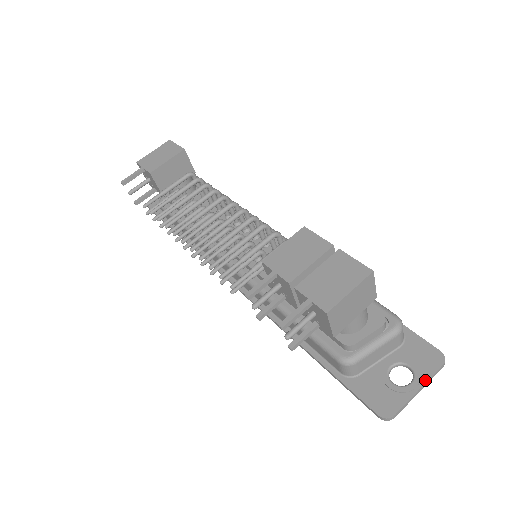
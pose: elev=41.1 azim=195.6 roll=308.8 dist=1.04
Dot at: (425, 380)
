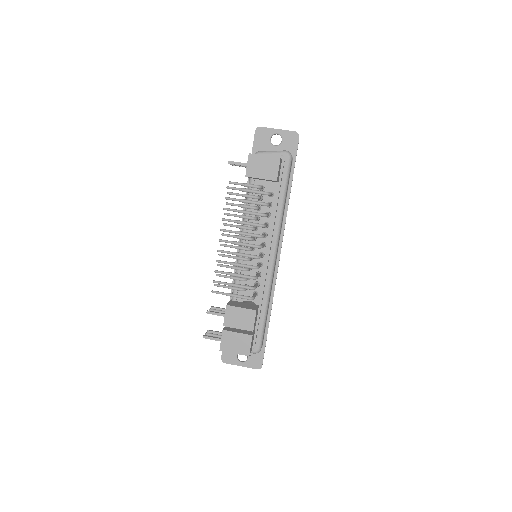
Dot at: (246, 366)
